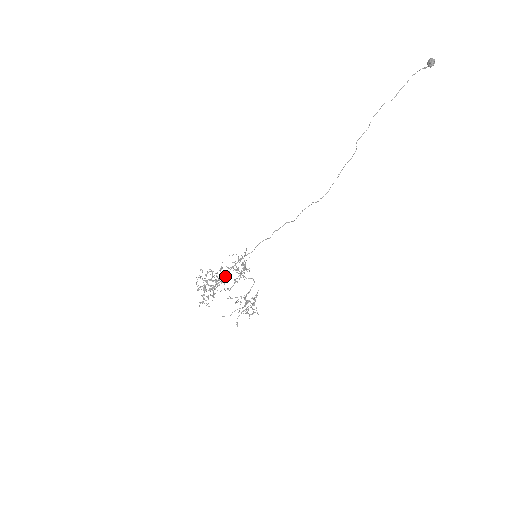
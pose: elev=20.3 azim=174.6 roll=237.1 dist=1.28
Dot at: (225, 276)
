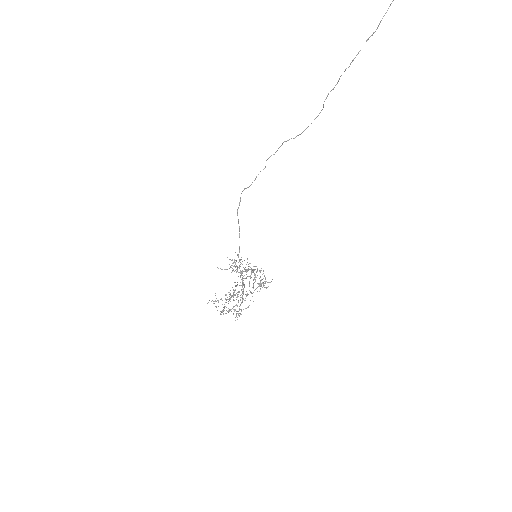
Dot at: (243, 290)
